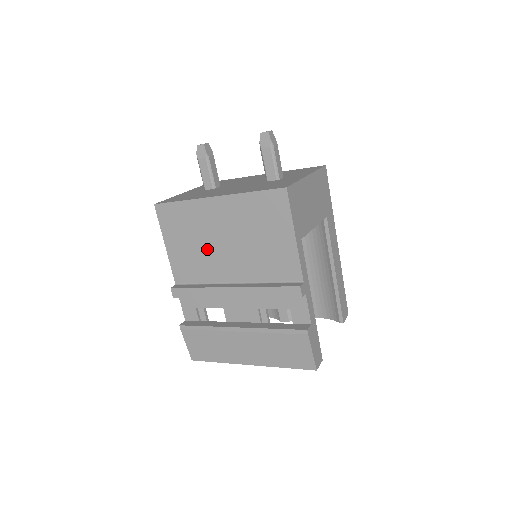
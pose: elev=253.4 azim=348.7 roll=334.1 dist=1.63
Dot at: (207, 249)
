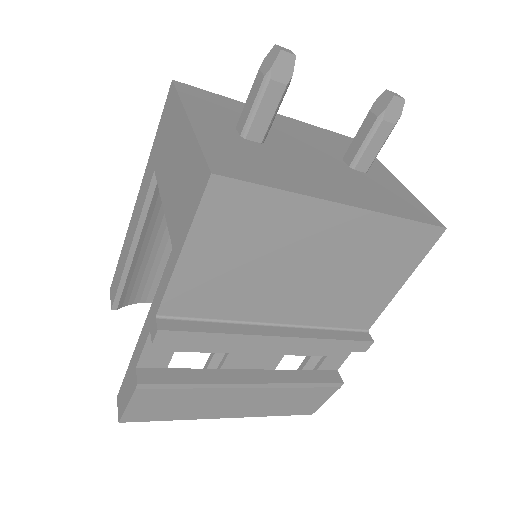
Dot at: (267, 275)
